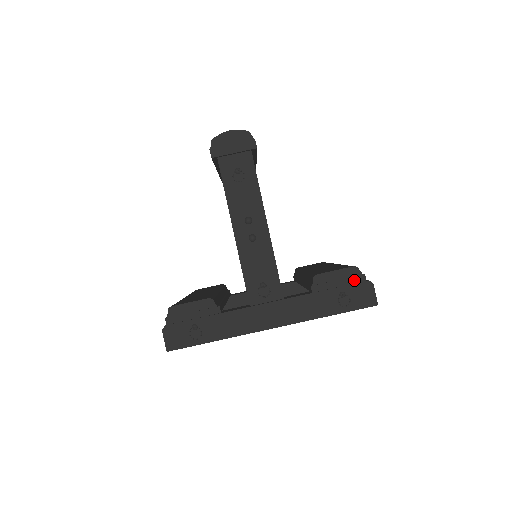
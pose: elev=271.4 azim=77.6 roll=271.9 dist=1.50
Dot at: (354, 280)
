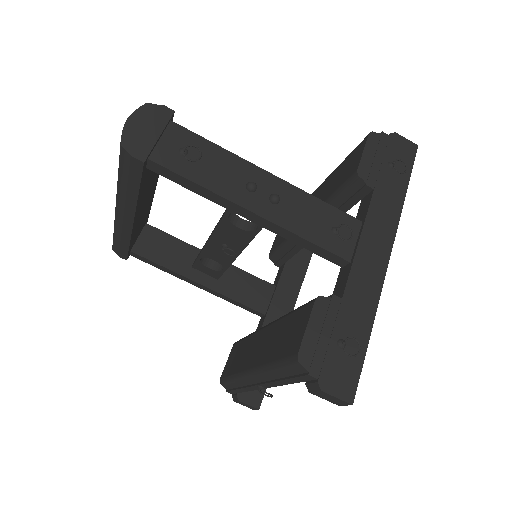
Dot at: (383, 144)
